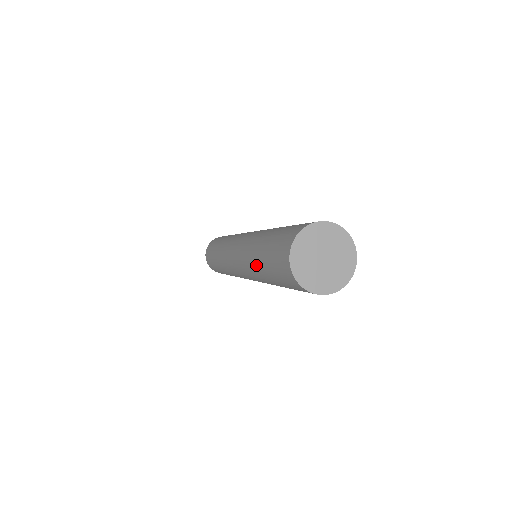
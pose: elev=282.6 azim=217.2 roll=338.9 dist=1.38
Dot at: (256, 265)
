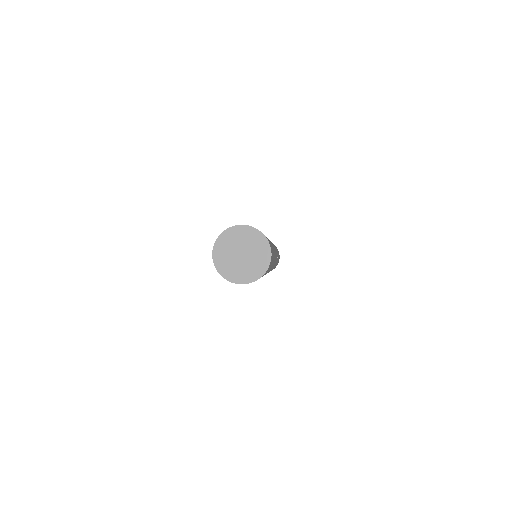
Dot at: occluded
